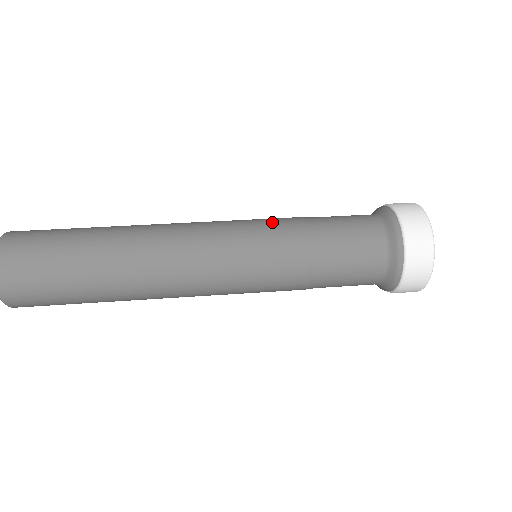
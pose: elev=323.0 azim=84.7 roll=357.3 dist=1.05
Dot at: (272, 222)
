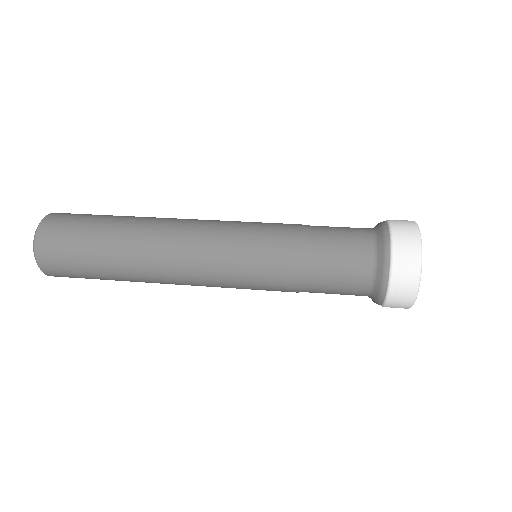
Dot at: occluded
